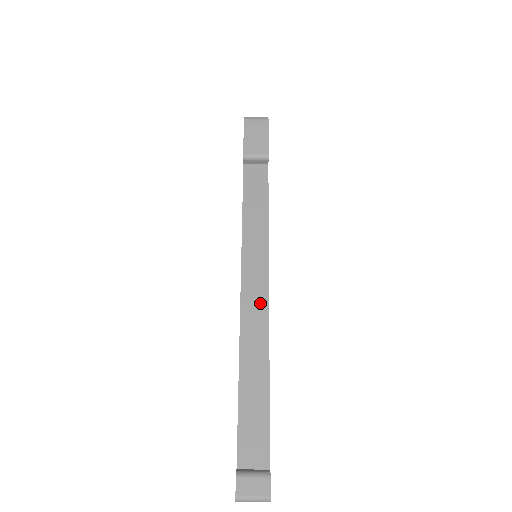
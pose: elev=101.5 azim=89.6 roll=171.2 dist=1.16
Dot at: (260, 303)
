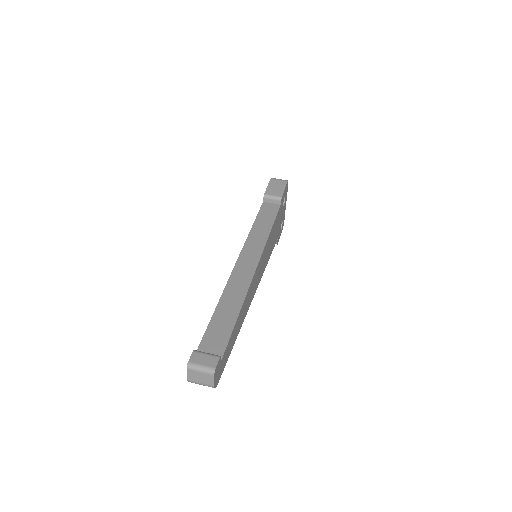
Dot at: (249, 269)
